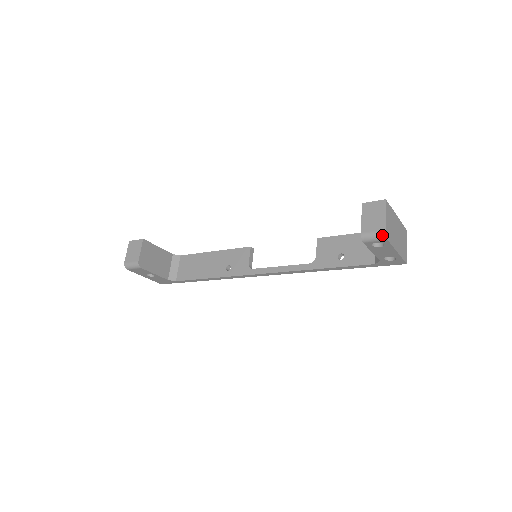
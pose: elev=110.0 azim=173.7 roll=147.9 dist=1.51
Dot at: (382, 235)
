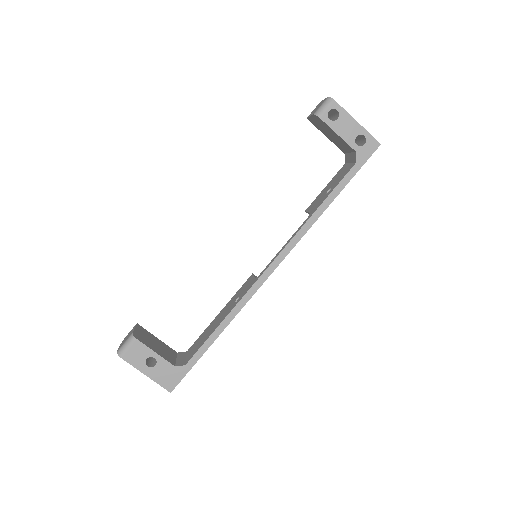
Dot at: (328, 100)
